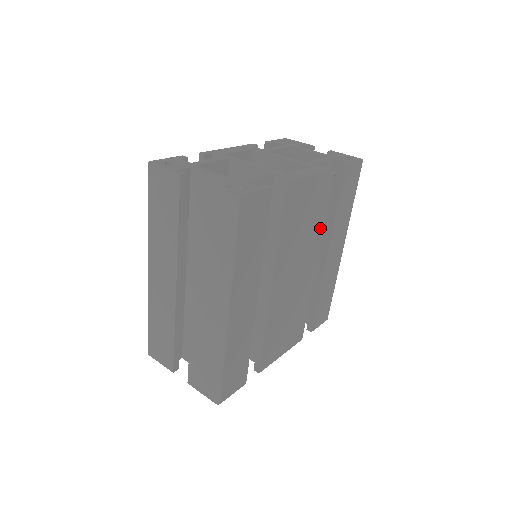
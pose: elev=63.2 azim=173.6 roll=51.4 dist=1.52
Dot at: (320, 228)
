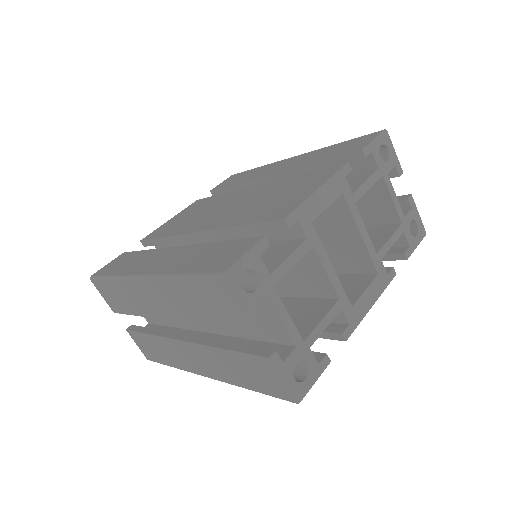
Dot at: occluded
